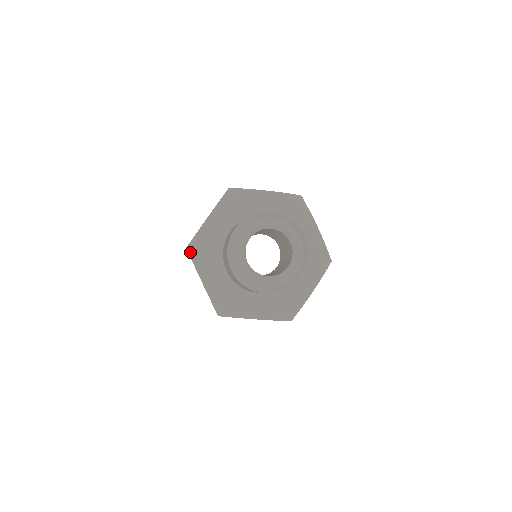
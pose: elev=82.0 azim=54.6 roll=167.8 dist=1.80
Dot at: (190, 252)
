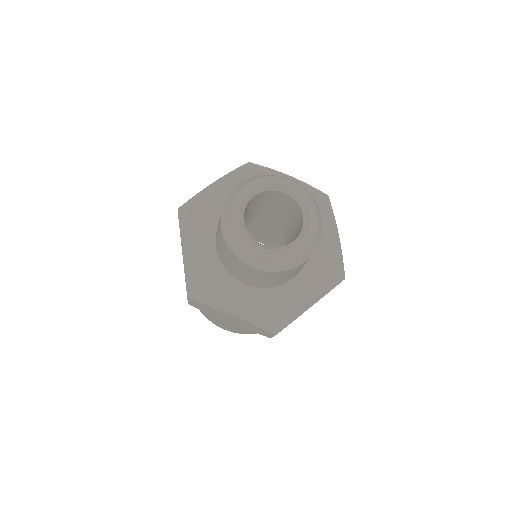
Dot at: (181, 213)
